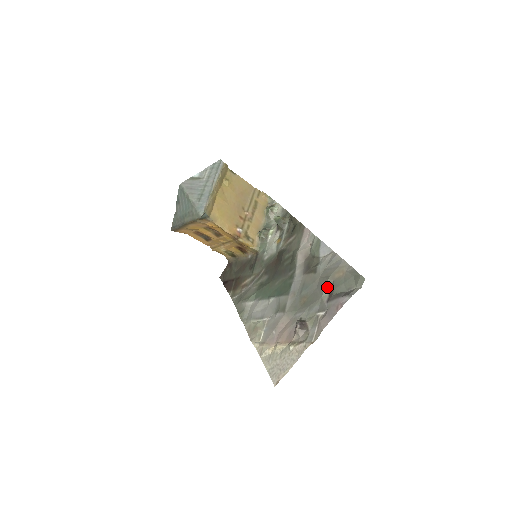
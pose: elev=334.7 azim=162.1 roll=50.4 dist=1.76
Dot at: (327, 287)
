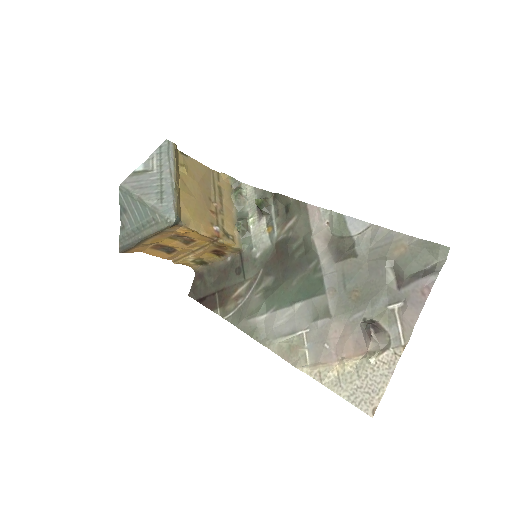
Dot at: (389, 271)
